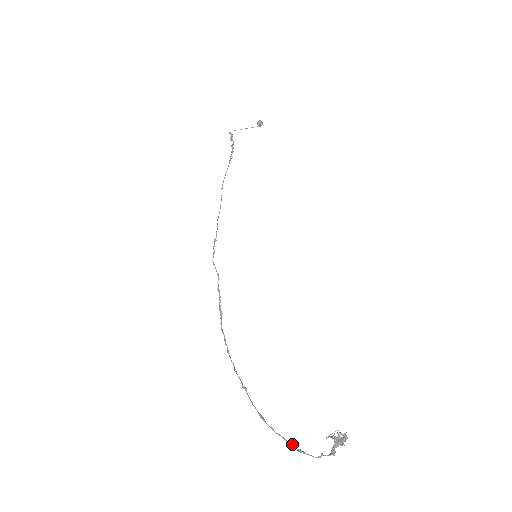
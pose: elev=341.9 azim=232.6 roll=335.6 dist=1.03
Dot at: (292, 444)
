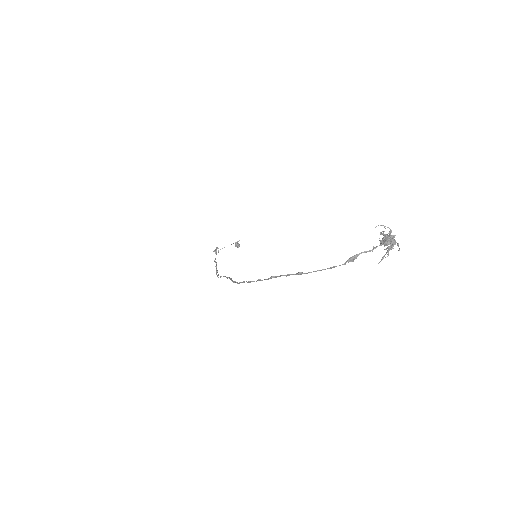
Dot at: (340, 265)
